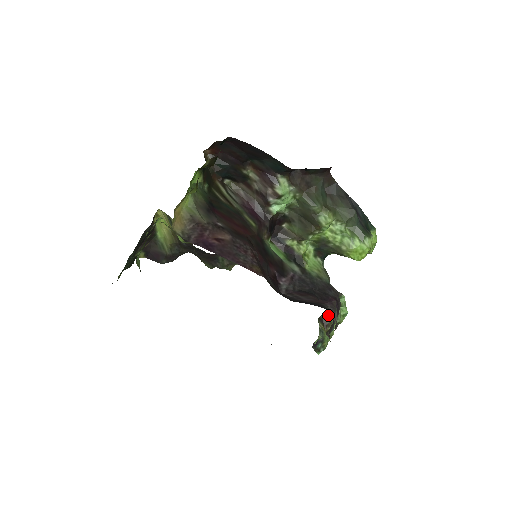
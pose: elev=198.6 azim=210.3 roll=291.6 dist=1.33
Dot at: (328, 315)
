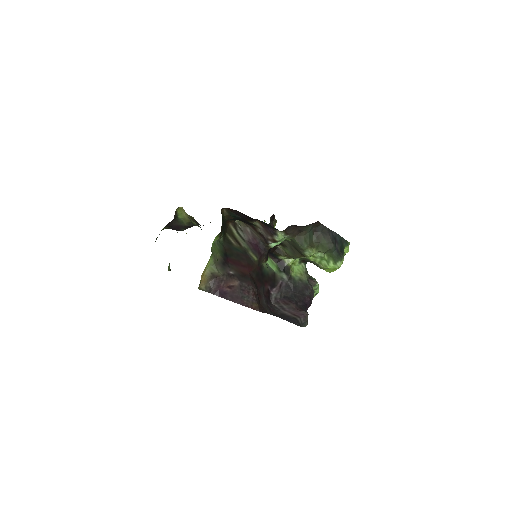
Dot at: occluded
